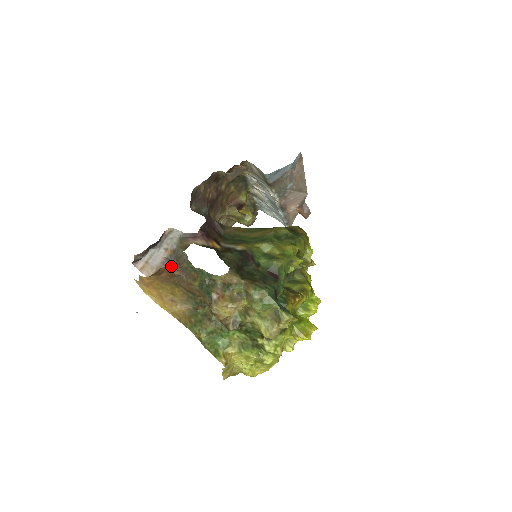
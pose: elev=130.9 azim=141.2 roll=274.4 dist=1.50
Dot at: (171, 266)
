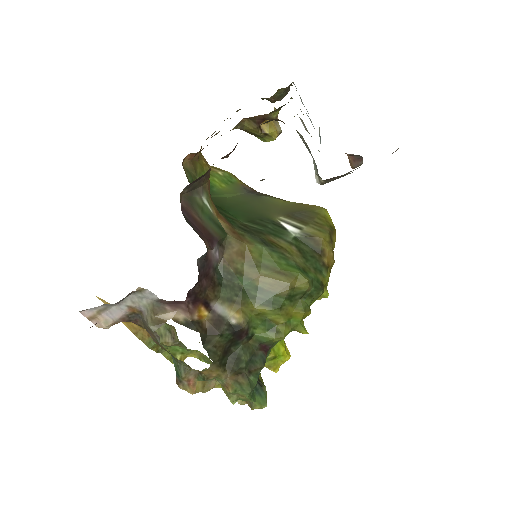
Dot at: (134, 321)
